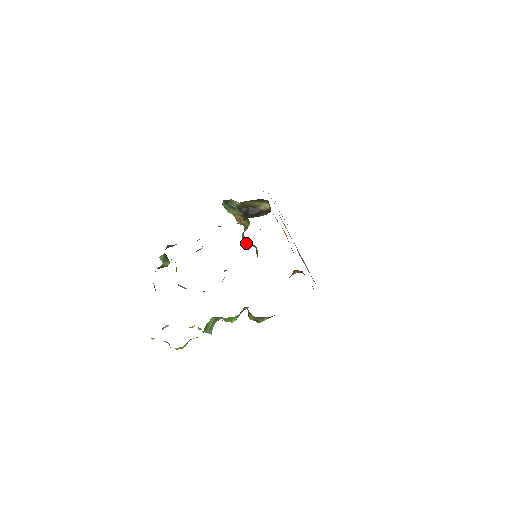
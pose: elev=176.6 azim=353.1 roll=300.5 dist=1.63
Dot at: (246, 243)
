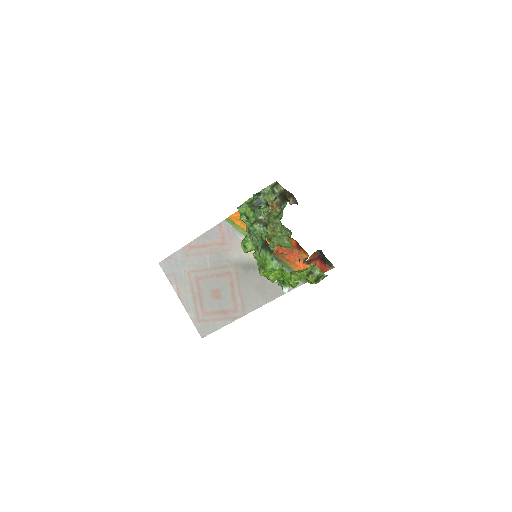
Dot at: (270, 231)
